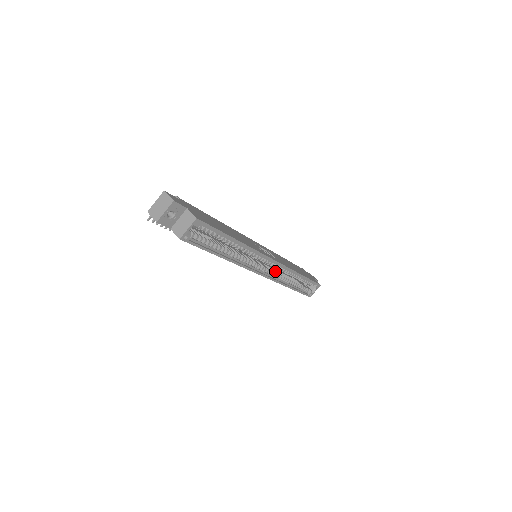
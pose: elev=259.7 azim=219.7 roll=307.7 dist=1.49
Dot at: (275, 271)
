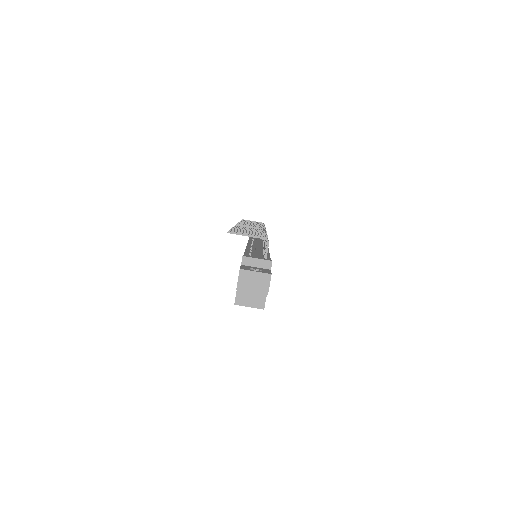
Dot at: occluded
